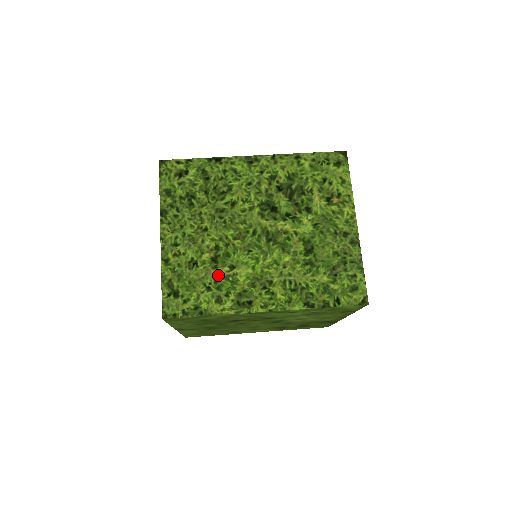
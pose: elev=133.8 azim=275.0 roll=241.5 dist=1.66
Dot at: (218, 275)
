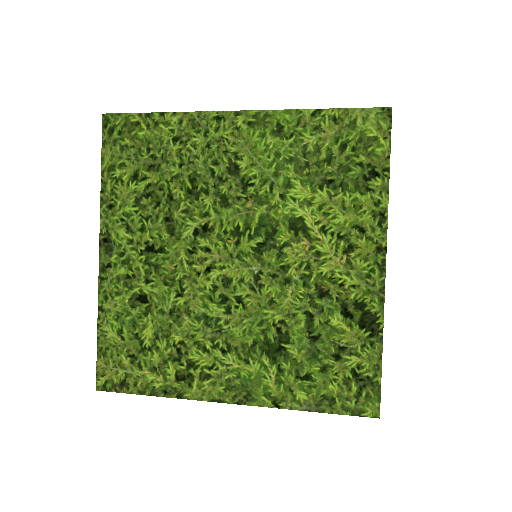
Dot at: occluded
